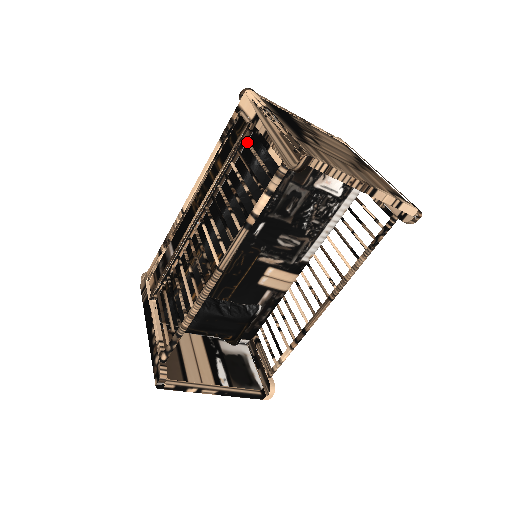
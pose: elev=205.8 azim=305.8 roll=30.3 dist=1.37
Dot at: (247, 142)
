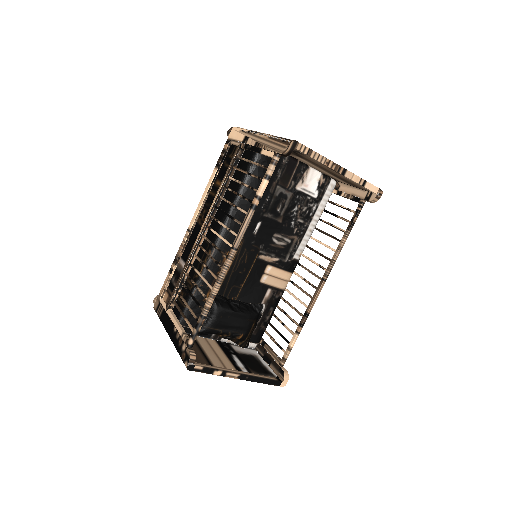
Dot at: (241, 157)
